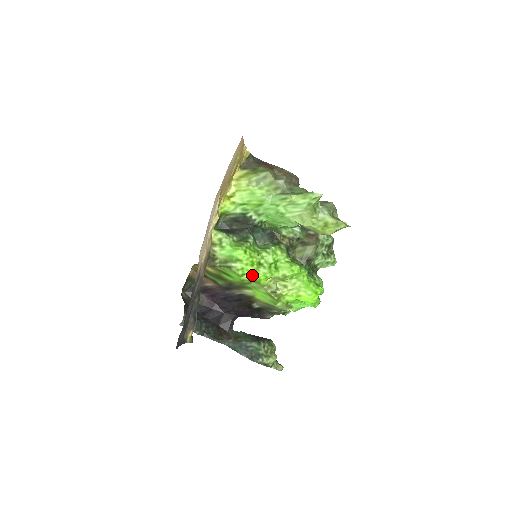
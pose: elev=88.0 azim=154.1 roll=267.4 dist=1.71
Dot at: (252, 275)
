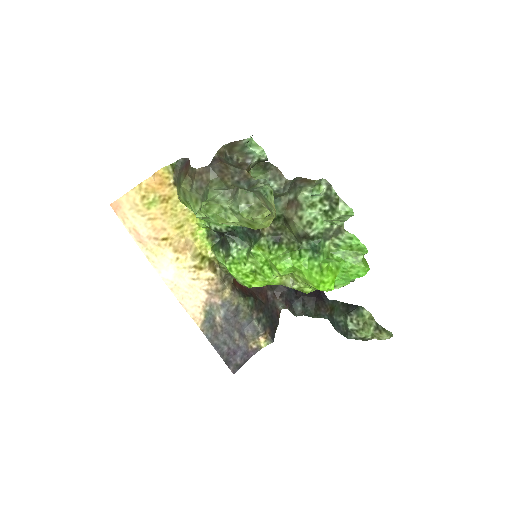
Dot at: (256, 284)
